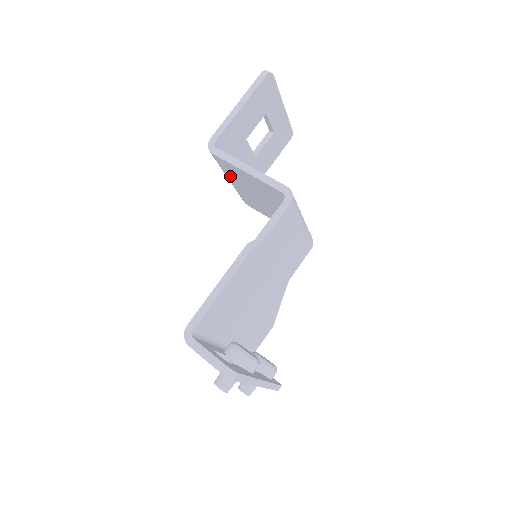
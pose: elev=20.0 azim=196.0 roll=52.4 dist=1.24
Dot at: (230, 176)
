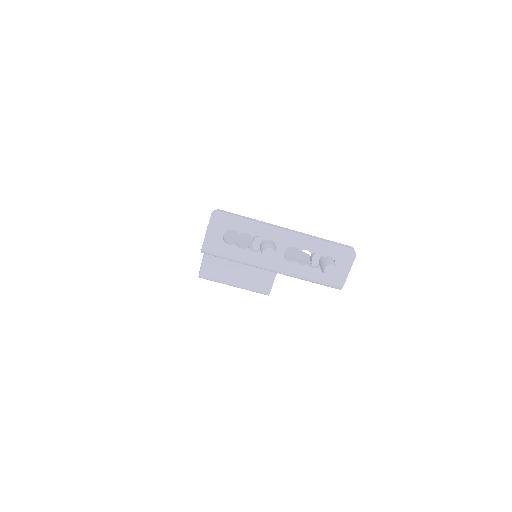
Dot at: (225, 276)
